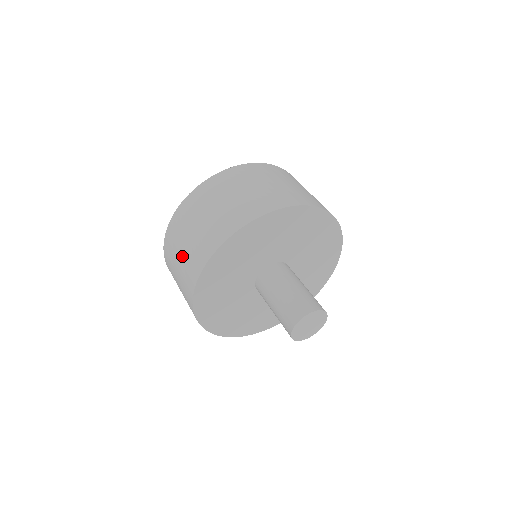
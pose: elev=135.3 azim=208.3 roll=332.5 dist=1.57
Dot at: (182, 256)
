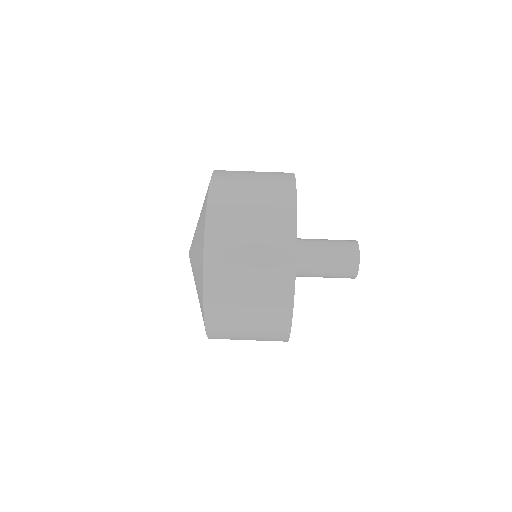
Dot at: (252, 328)
